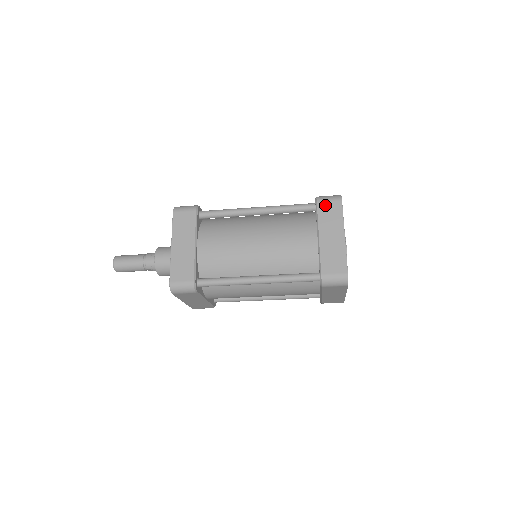
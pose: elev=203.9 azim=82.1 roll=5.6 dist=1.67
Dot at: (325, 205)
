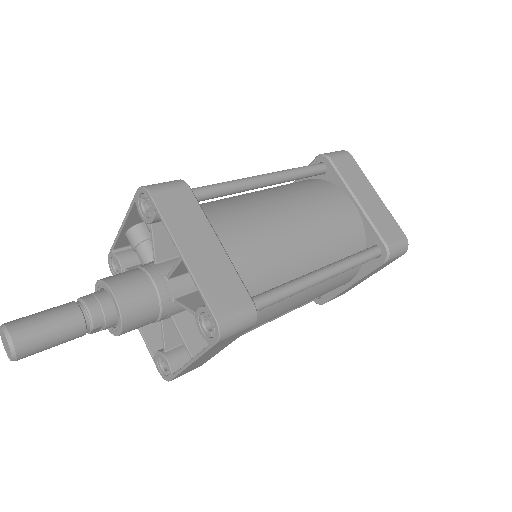
Dot at: (341, 161)
